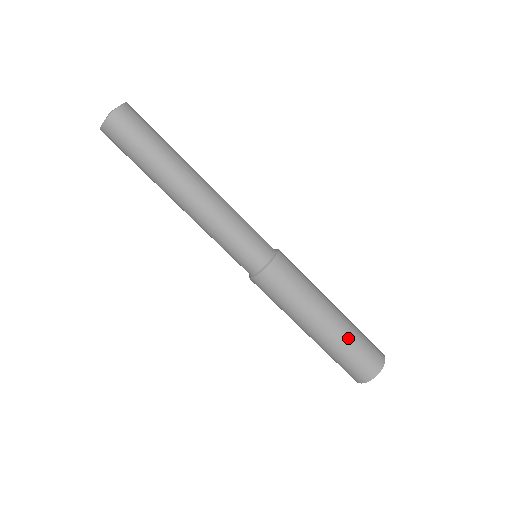
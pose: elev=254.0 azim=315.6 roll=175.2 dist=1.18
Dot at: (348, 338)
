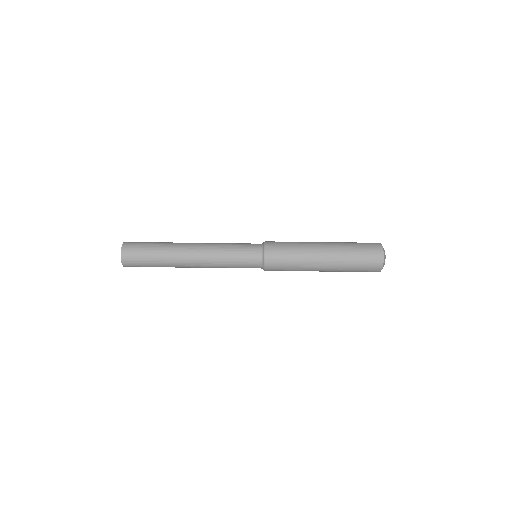
Dot at: (346, 256)
